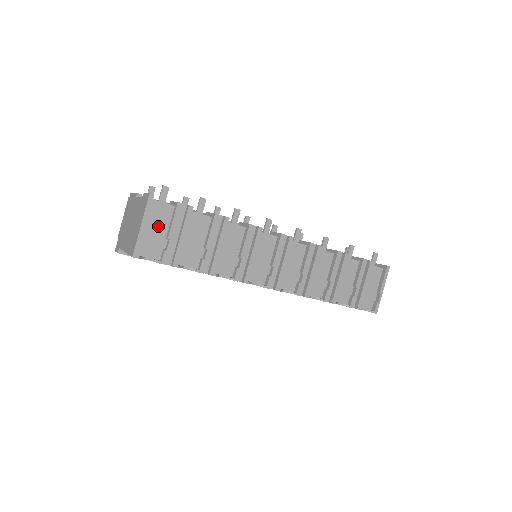
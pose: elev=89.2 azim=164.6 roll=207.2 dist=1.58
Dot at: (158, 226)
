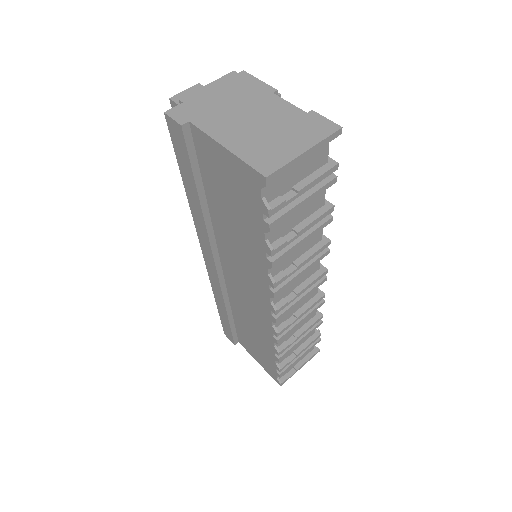
Dot at: (303, 166)
